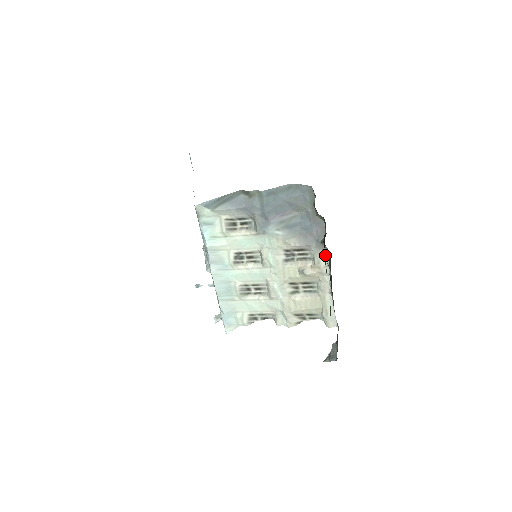
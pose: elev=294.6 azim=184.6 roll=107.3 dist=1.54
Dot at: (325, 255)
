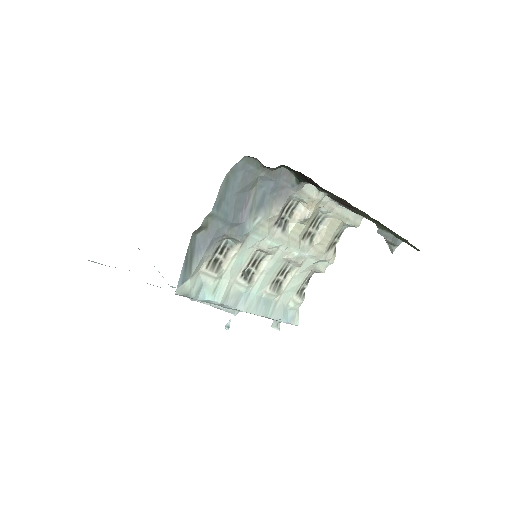
Dot at: (308, 187)
